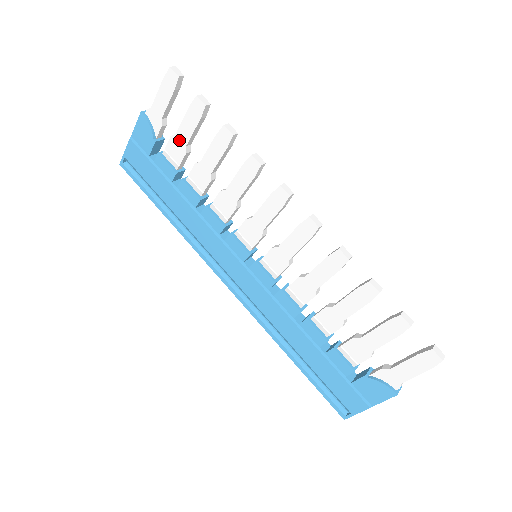
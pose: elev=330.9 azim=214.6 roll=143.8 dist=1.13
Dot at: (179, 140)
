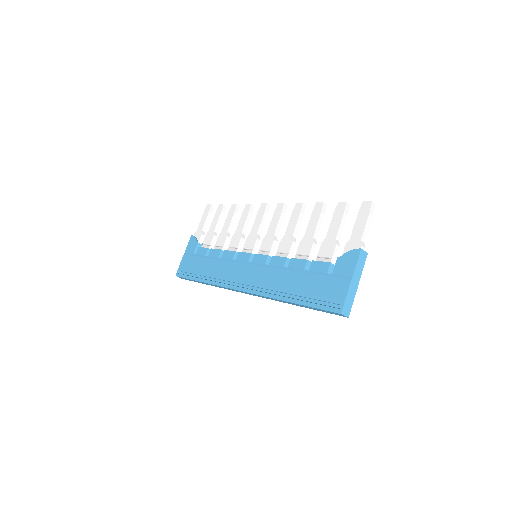
Dot at: (210, 232)
